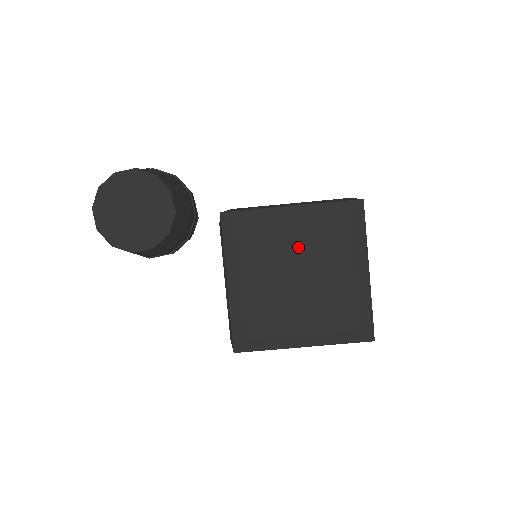
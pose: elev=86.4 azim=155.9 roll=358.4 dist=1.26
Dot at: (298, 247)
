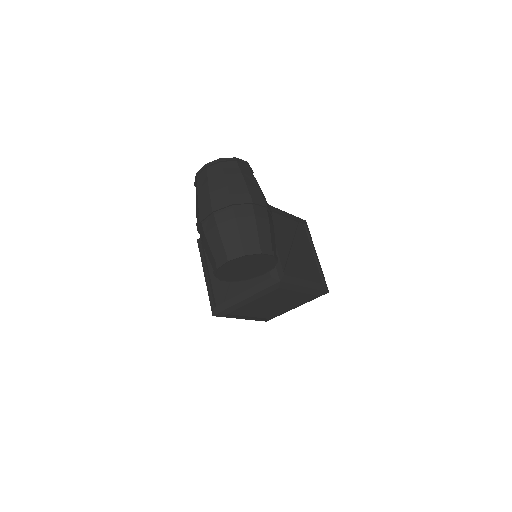
Dot at: (287, 297)
